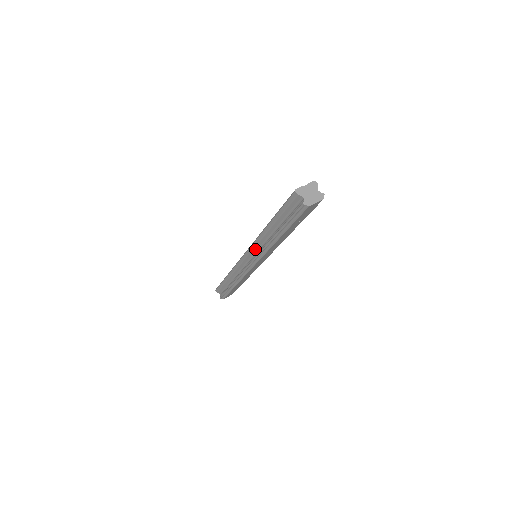
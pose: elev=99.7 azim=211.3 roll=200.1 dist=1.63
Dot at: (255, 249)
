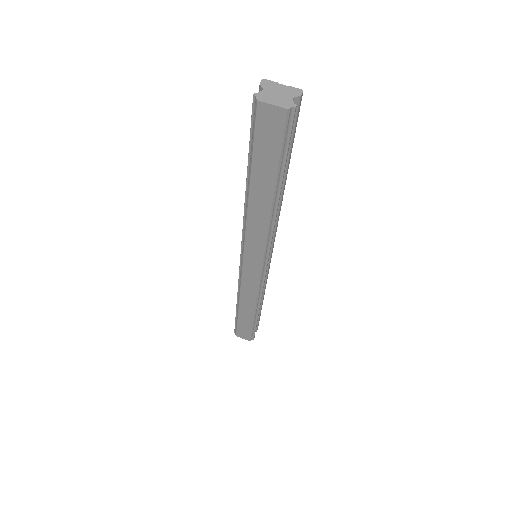
Dot at: occluded
